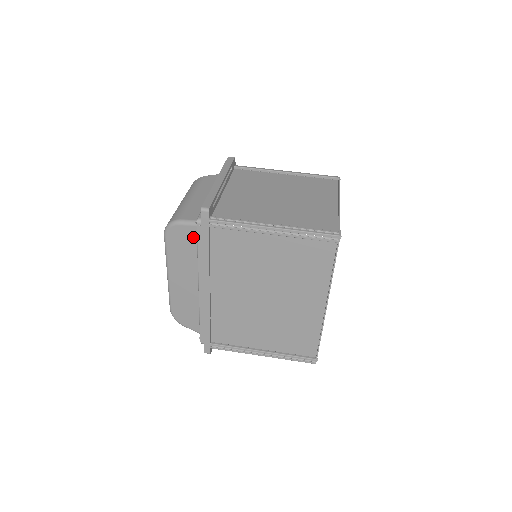
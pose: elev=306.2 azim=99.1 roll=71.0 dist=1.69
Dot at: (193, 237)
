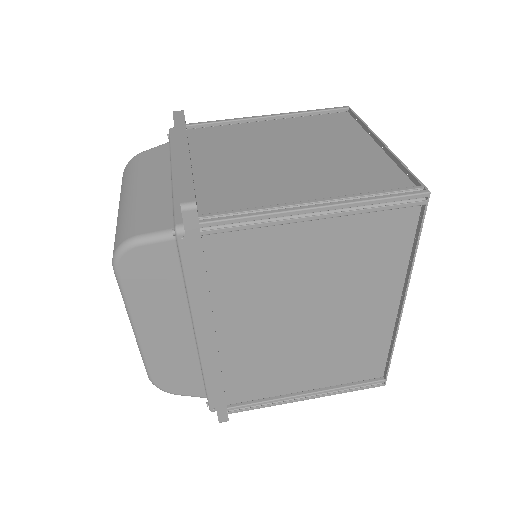
Dot at: (170, 260)
